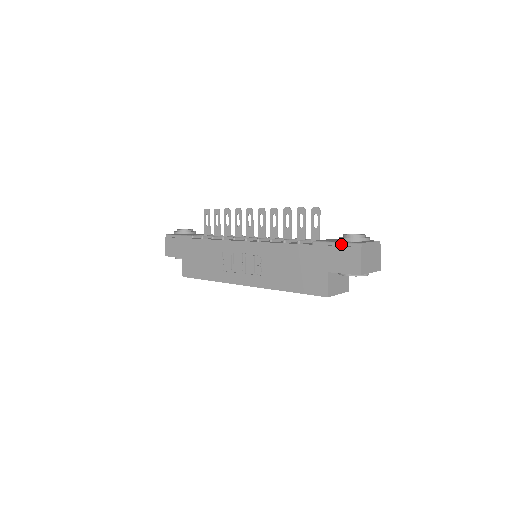
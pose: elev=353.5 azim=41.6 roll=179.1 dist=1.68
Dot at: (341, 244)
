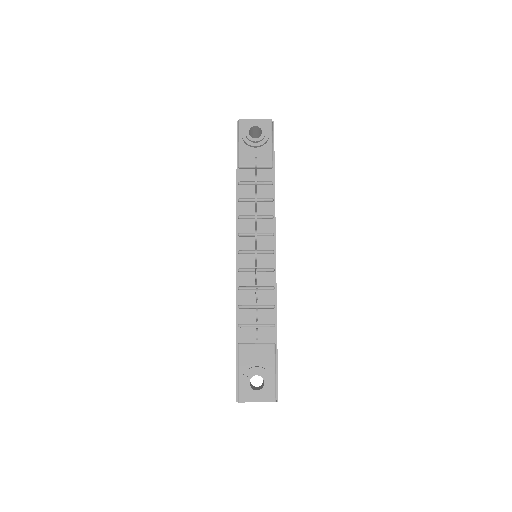
Dot at: (237, 379)
